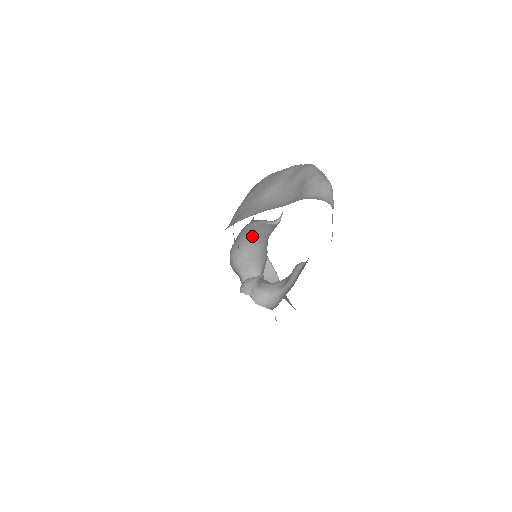
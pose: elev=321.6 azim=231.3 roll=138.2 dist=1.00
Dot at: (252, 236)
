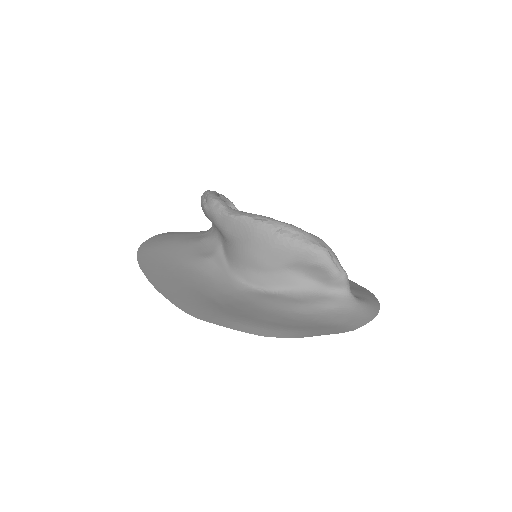
Dot at: occluded
